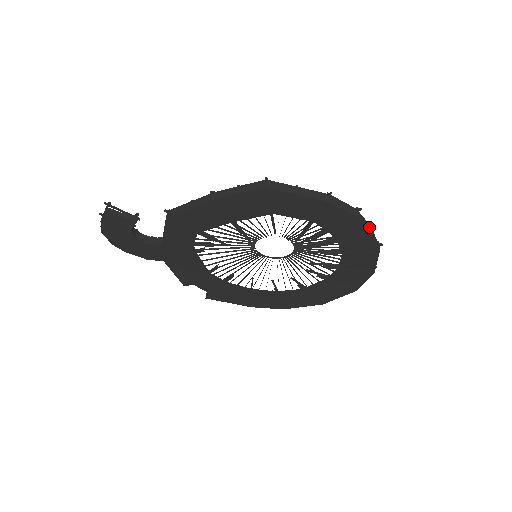
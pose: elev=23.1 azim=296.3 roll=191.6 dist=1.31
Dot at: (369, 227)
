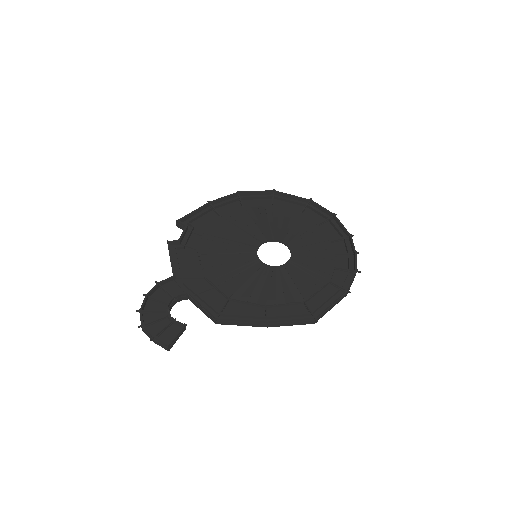
Dot at: (356, 258)
